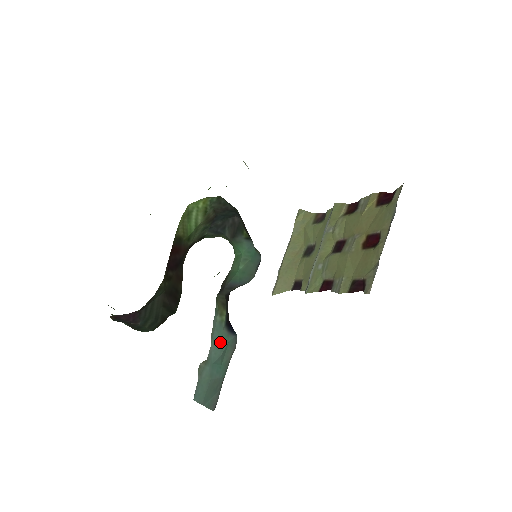
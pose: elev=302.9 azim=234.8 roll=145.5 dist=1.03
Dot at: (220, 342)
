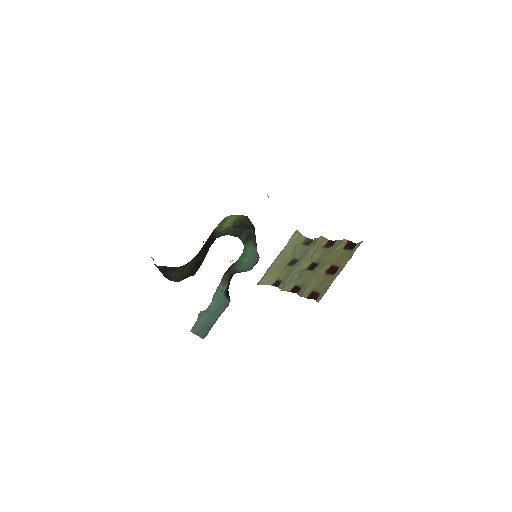
Dot at: (218, 302)
